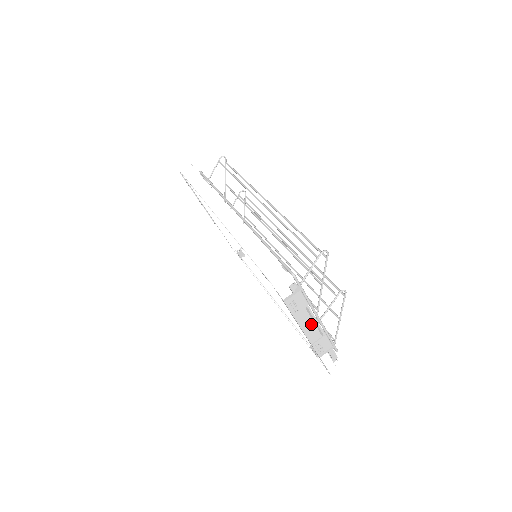
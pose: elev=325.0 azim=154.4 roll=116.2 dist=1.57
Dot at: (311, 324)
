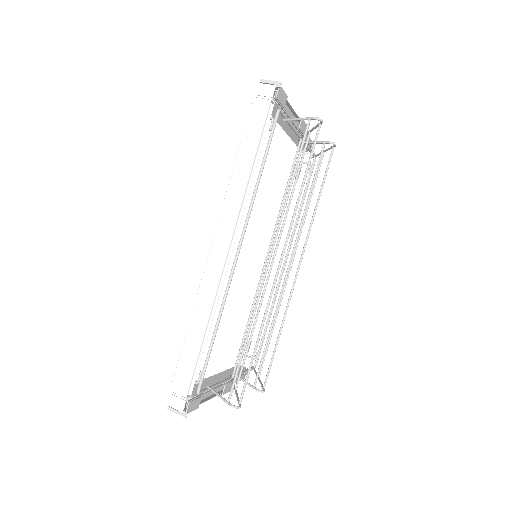
Dot at: occluded
